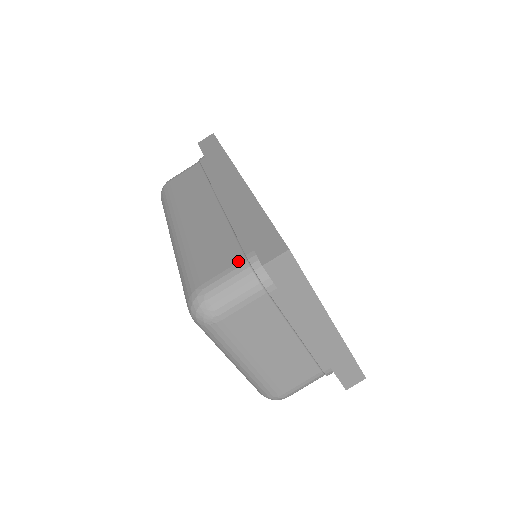
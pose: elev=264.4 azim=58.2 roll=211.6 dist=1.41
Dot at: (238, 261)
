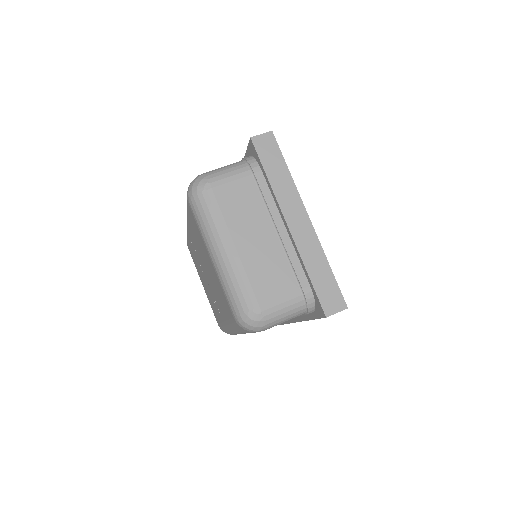
Dot at: occluded
